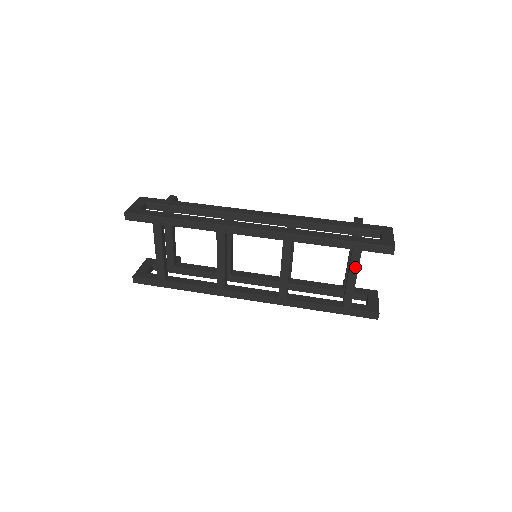
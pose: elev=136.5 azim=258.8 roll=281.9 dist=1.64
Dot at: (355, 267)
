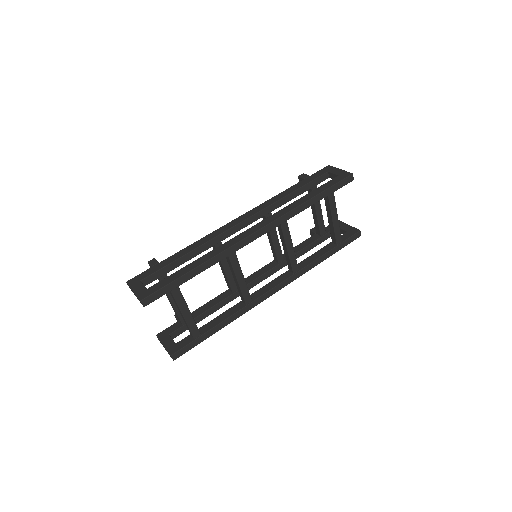
Dot at: (334, 208)
